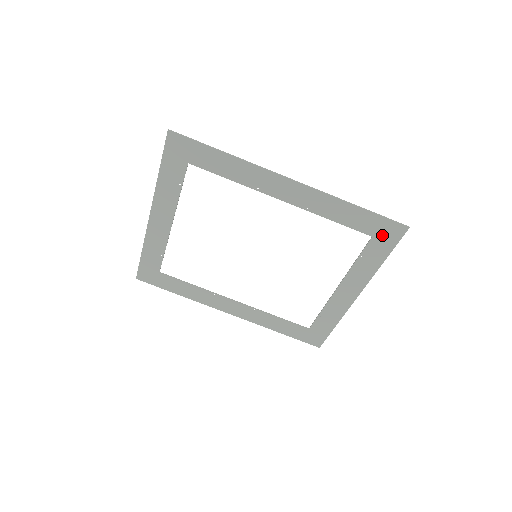
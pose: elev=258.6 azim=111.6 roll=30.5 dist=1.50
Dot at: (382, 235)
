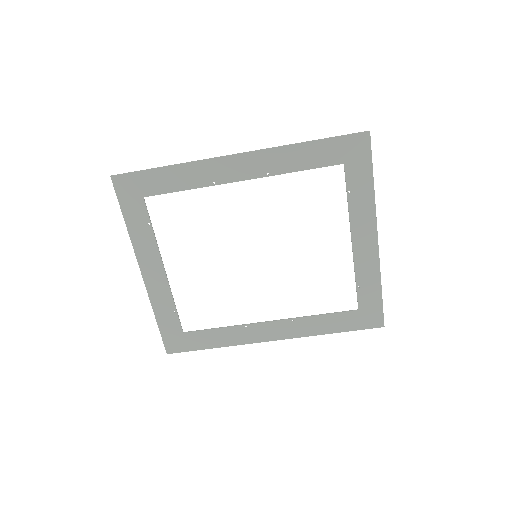
Dot at: (351, 156)
